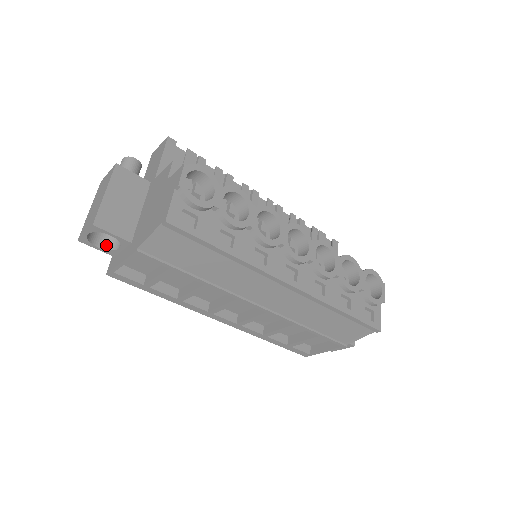
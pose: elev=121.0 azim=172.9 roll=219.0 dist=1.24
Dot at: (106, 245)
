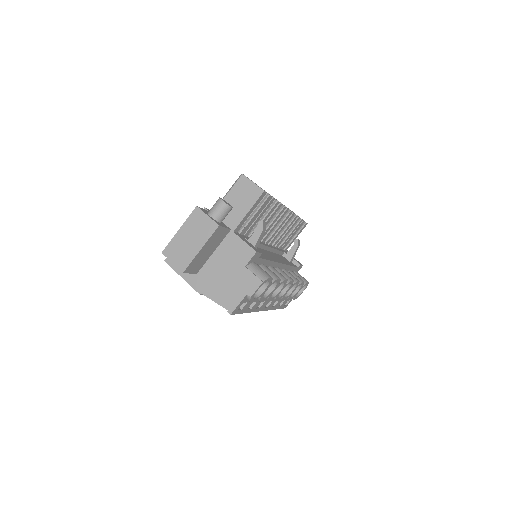
Dot at: occluded
